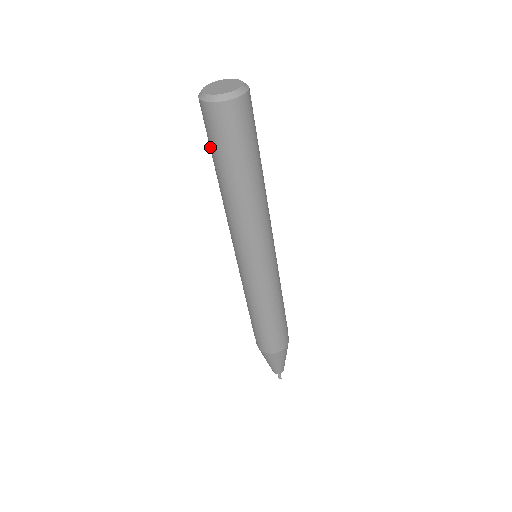
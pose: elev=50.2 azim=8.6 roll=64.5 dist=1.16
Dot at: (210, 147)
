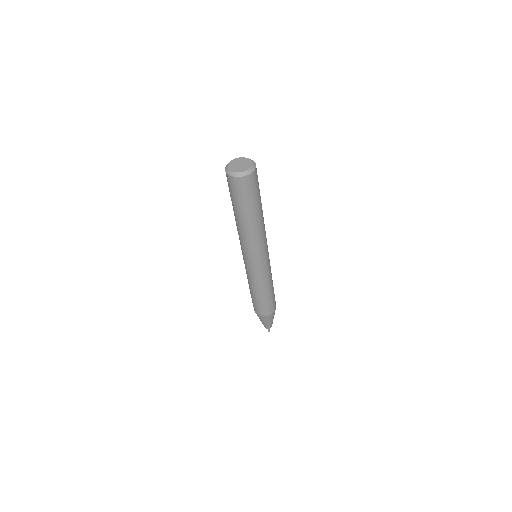
Dot at: (240, 202)
